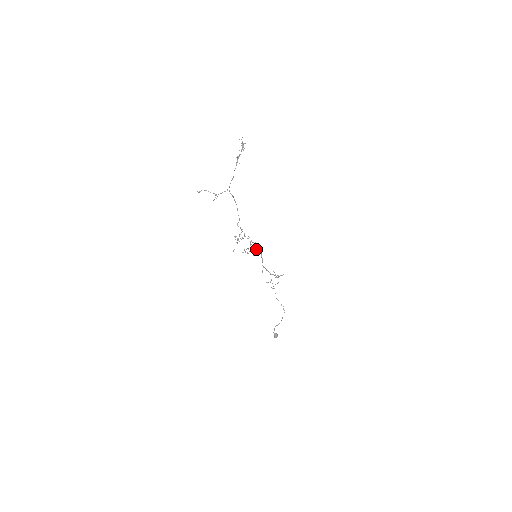
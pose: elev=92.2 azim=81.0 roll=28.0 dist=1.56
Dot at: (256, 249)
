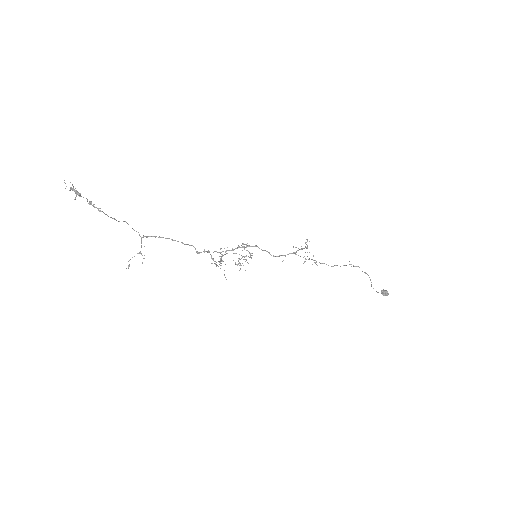
Dot at: occluded
